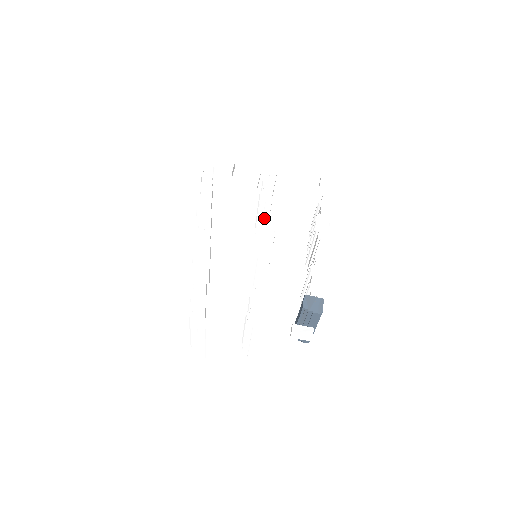
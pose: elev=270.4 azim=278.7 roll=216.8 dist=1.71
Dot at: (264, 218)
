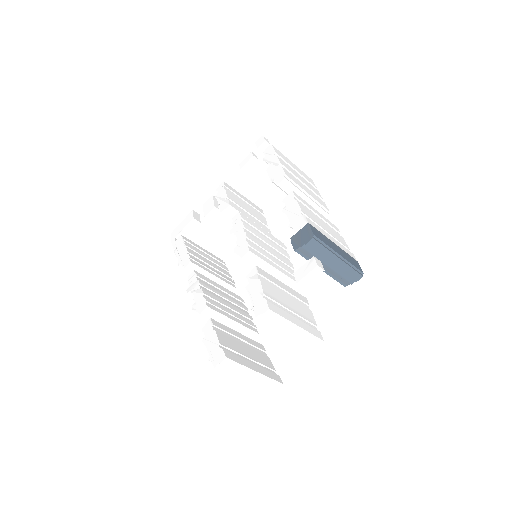
Dot at: occluded
